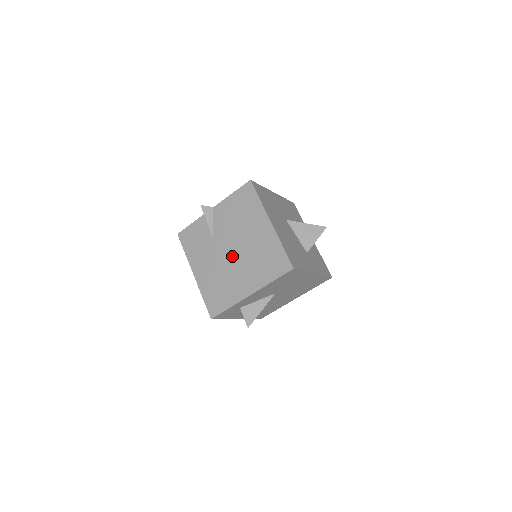
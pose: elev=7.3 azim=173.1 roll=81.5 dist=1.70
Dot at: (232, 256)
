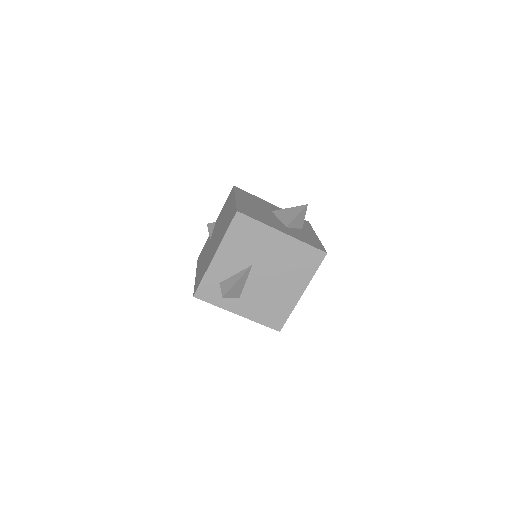
Dot at: (214, 241)
